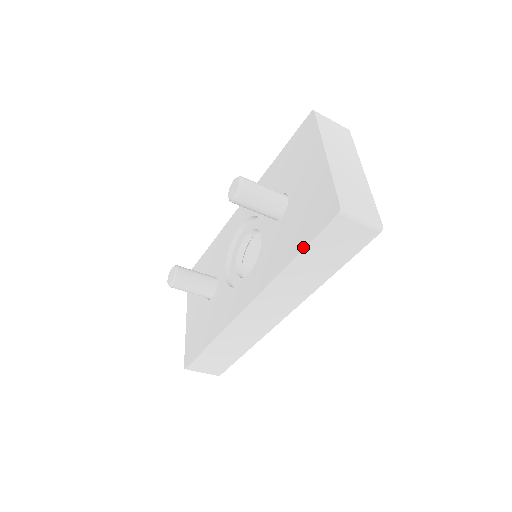
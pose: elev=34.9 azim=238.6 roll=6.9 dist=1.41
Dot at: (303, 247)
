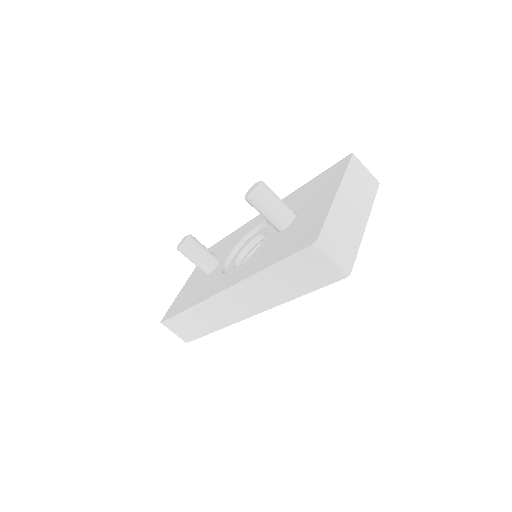
Dot at: (278, 260)
